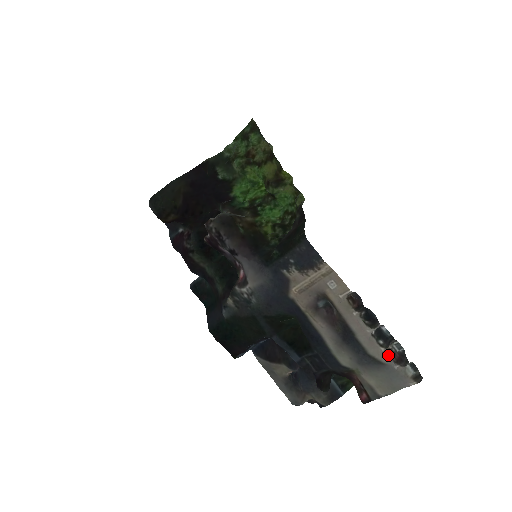
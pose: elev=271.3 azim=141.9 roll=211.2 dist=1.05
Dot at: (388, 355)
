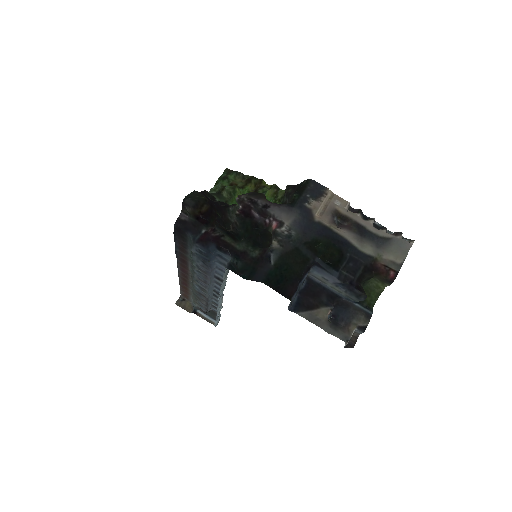
Dot at: (389, 234)
